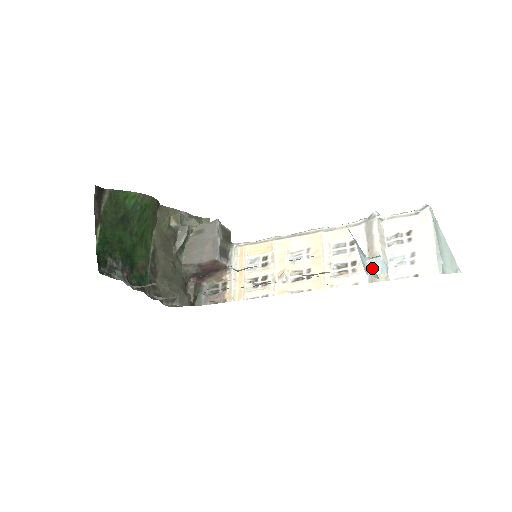
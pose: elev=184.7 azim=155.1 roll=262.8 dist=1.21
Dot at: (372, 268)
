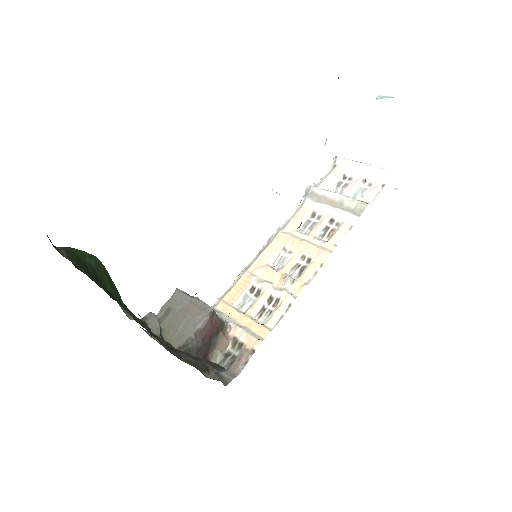
Dot at: occluded
